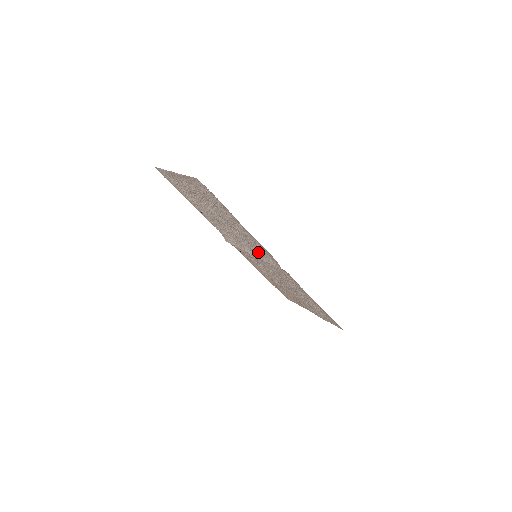
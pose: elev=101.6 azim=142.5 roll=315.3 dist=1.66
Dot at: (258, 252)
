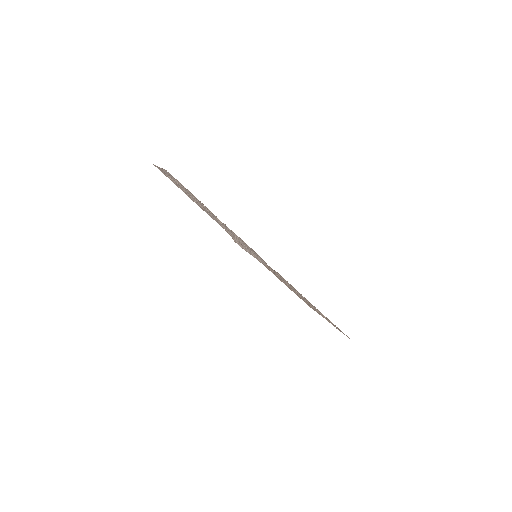
Dot at: (251, 251)
